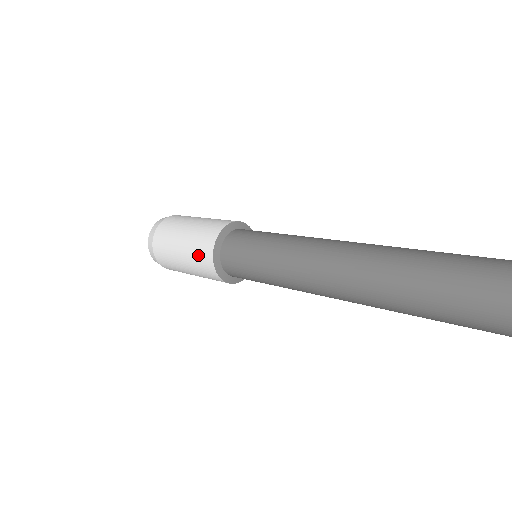
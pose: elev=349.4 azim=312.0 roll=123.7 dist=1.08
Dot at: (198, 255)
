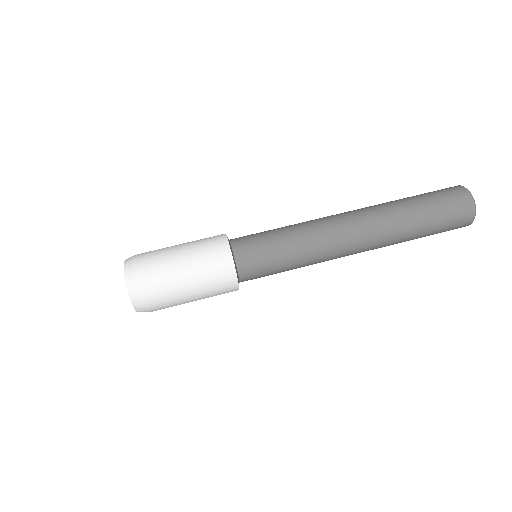
Dot at: (216, 277)
